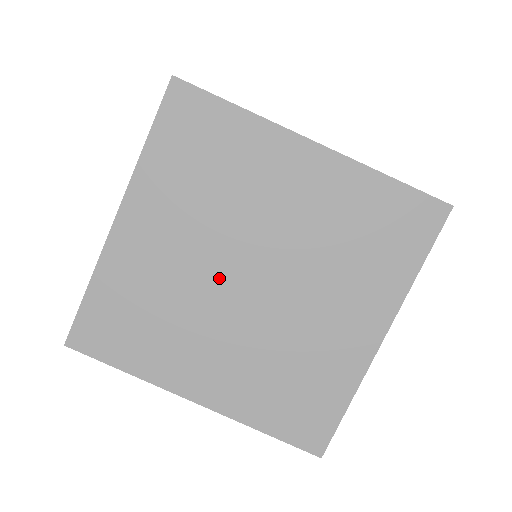
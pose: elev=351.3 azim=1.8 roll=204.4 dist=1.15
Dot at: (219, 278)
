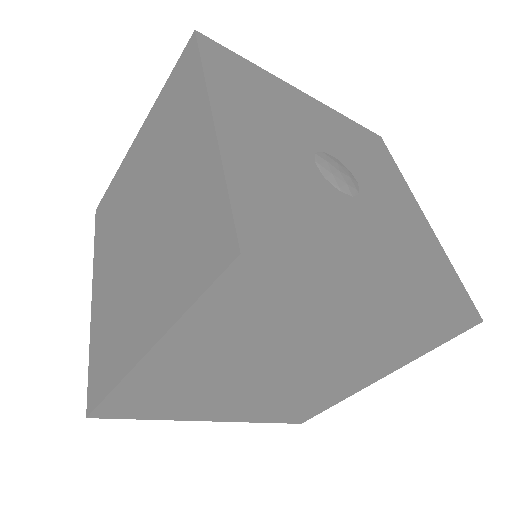
Dot at: (251, 373)
